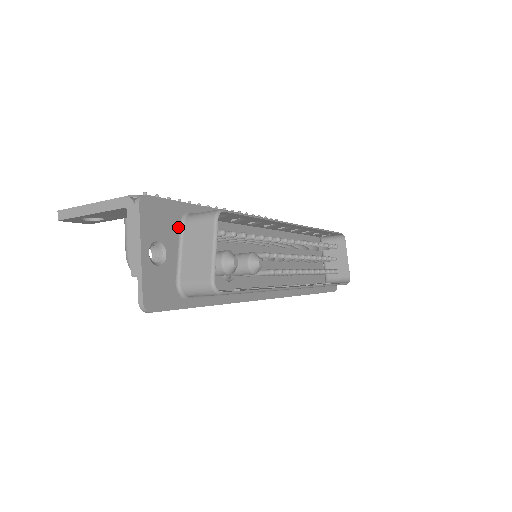
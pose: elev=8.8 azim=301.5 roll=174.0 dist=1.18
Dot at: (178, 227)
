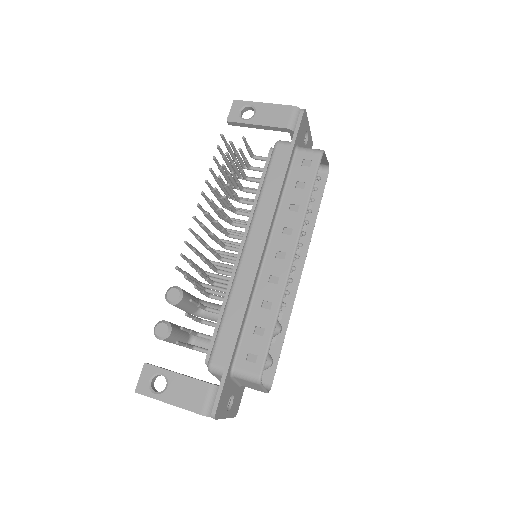
Dot at: (231, 381)
